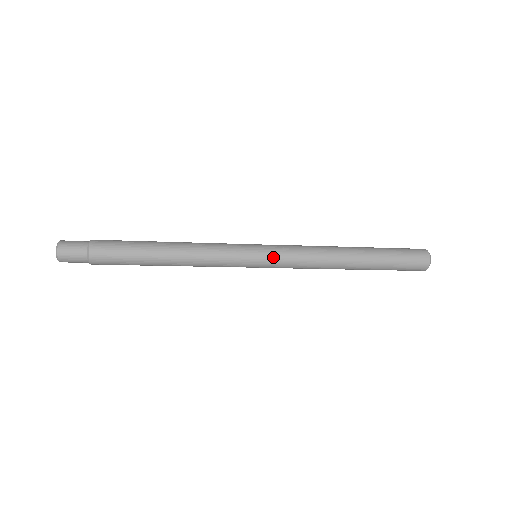
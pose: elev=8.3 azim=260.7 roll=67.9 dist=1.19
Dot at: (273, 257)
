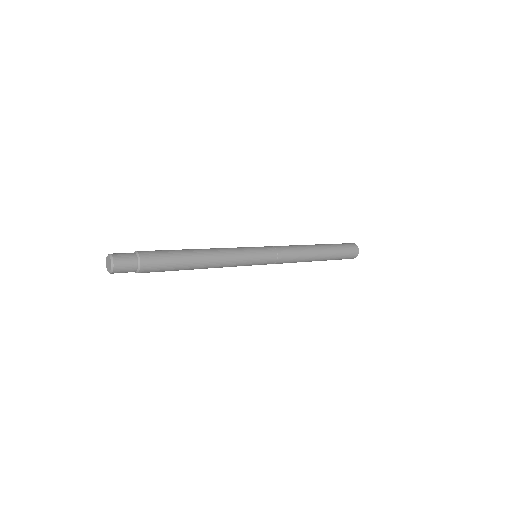
Dot at: (271, 254)
